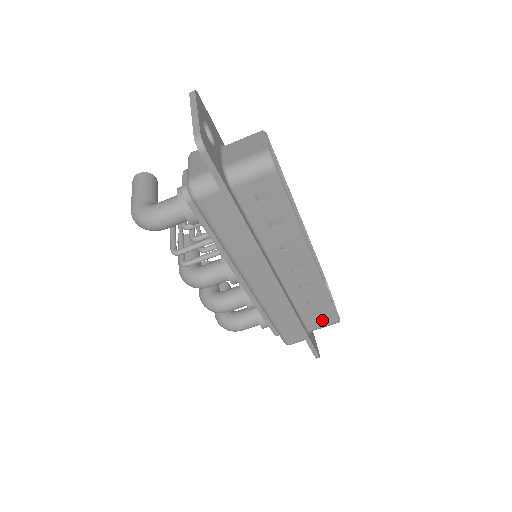
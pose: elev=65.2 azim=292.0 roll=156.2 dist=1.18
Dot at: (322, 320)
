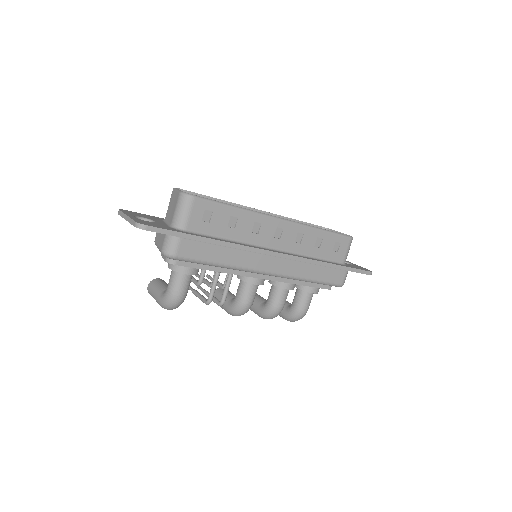
Dot at: (340, 248)
